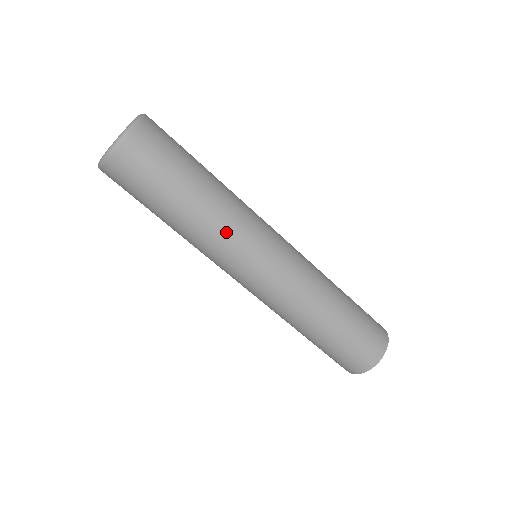
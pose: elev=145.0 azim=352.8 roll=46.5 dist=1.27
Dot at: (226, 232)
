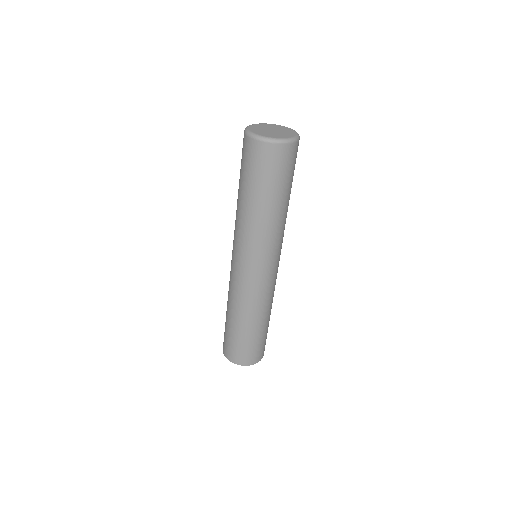
Dot at: (254, 236)
